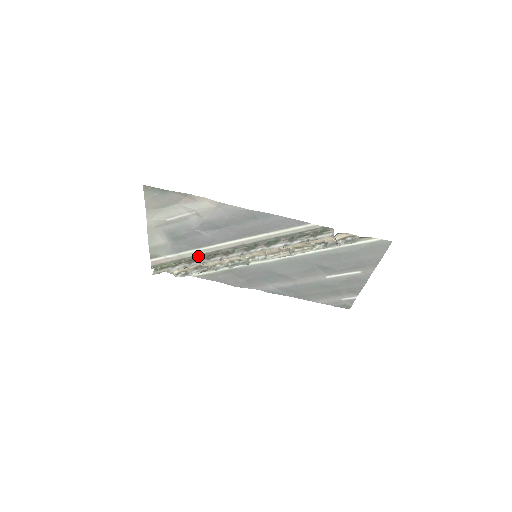
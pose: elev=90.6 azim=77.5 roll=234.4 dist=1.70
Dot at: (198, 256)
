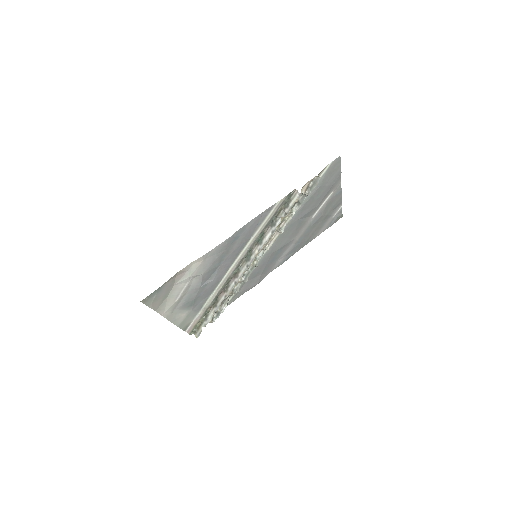
Dot at: (216, 296)
